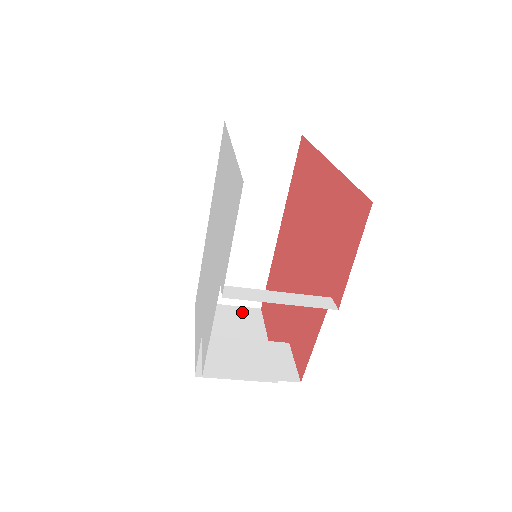
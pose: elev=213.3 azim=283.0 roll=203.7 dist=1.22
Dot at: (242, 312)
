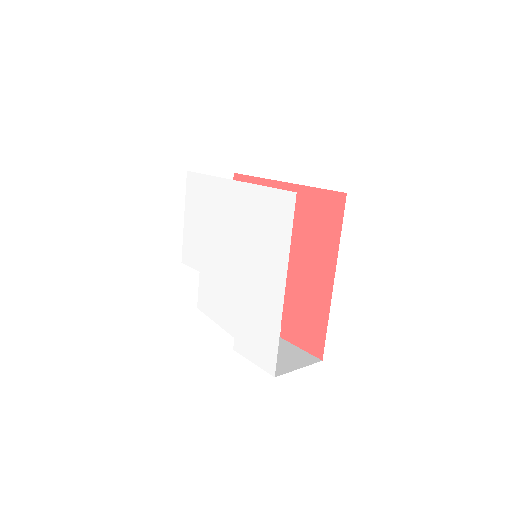
Dot at: occluded
